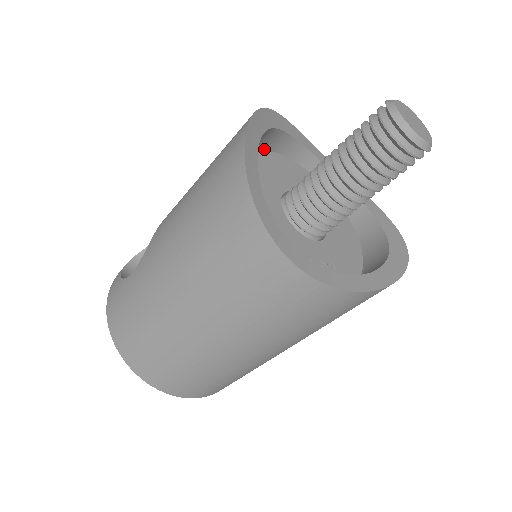
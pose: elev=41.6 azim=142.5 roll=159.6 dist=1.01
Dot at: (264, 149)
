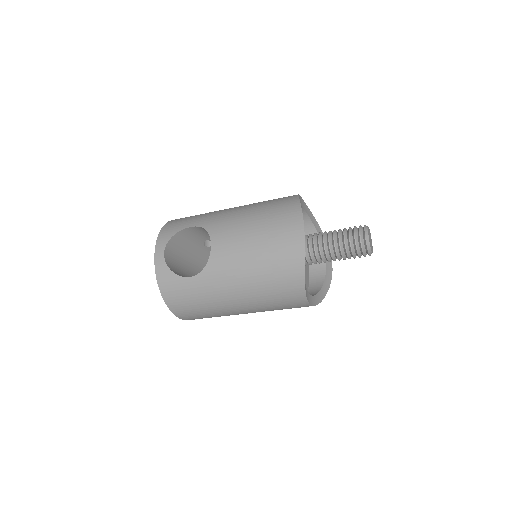
Dot at: occluded
